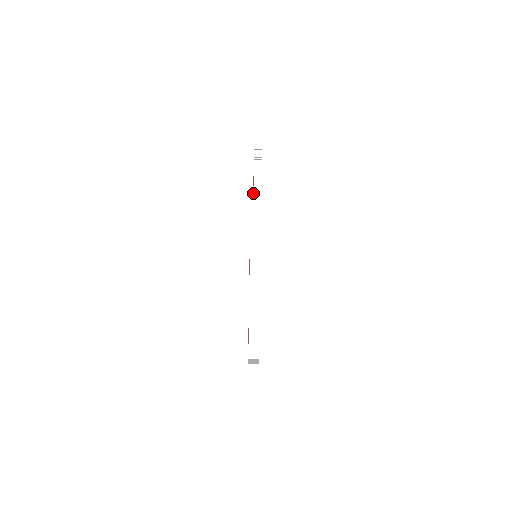
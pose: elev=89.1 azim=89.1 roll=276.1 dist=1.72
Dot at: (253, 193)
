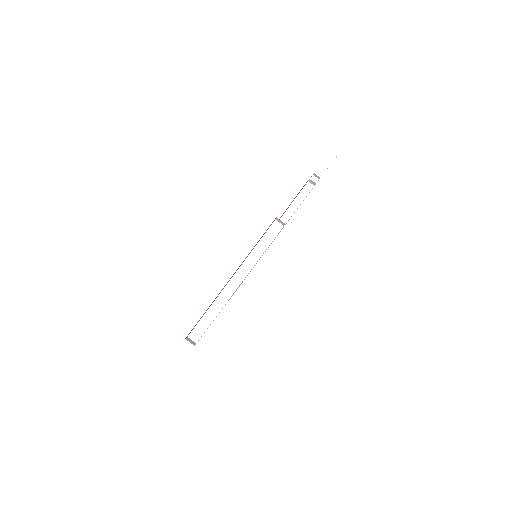
Dot at: (288, 207)
